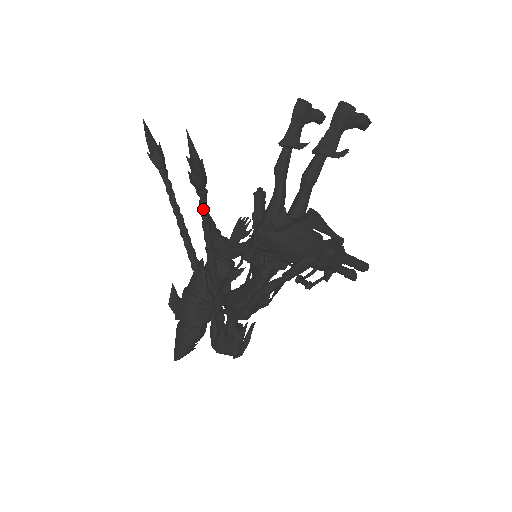
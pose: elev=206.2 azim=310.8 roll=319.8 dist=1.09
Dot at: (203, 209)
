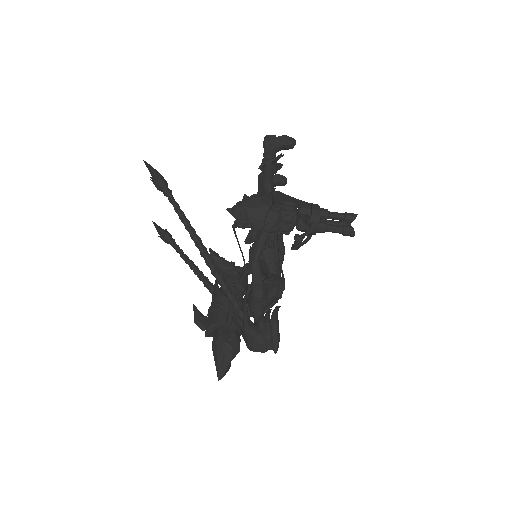
Dot at: (173, 203)
